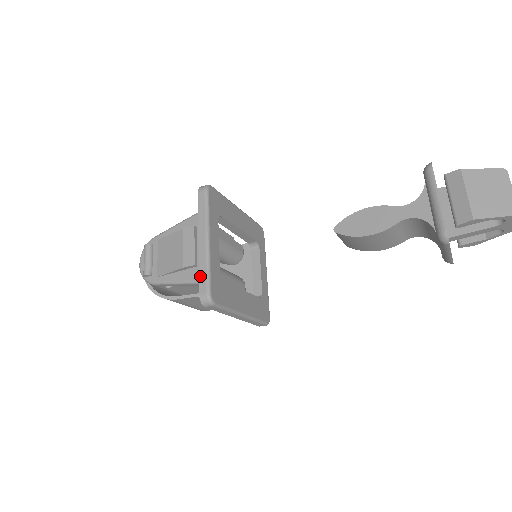
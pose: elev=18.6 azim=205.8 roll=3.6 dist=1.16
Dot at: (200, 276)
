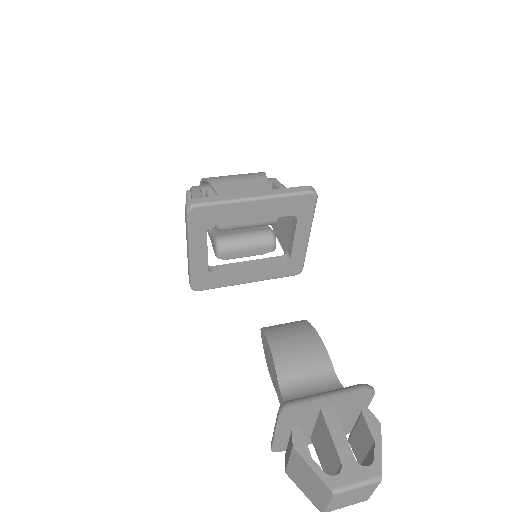
Dot at: (188, 271)
